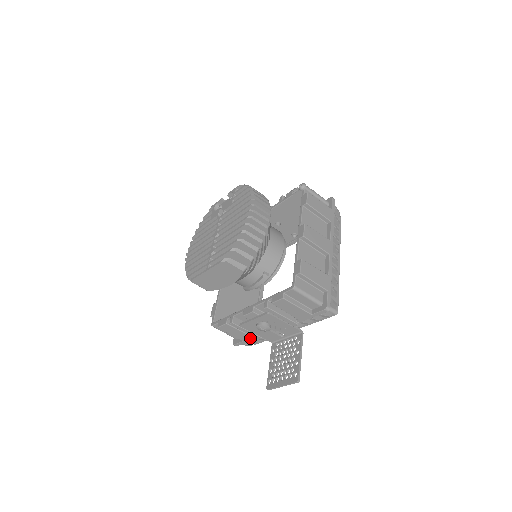
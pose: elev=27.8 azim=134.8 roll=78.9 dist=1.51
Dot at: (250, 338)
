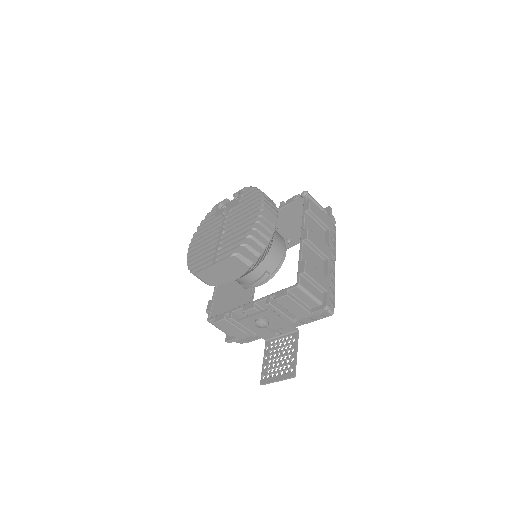
Dot at: (244, 335)
